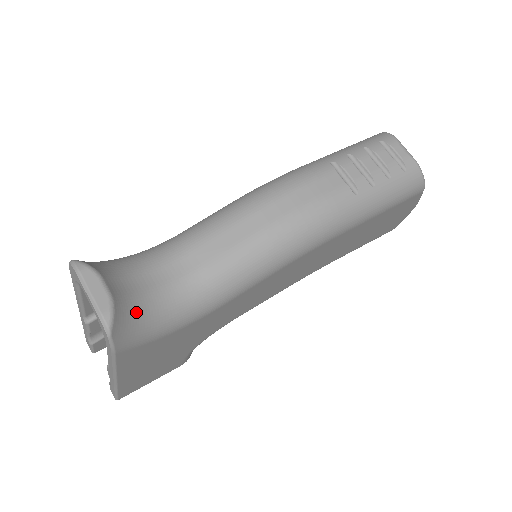
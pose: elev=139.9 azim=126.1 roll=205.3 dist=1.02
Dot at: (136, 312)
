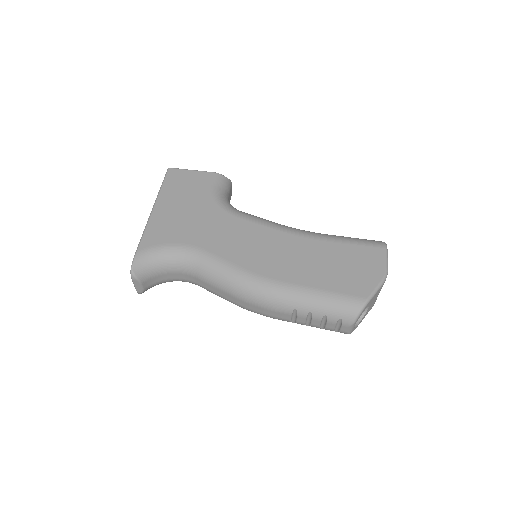
Dot at: occluded
